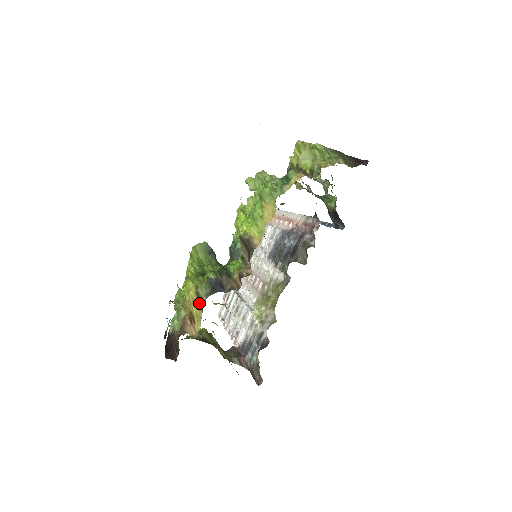
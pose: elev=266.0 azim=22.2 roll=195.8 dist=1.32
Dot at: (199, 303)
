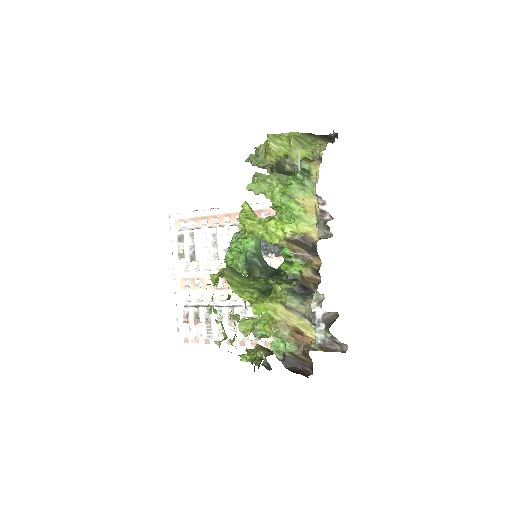
Dot at: (297, 314)
